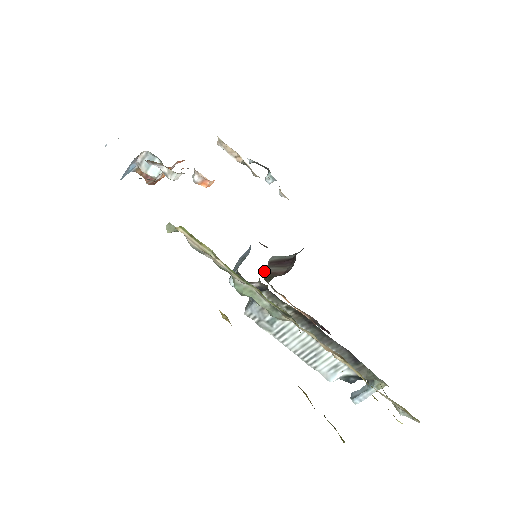
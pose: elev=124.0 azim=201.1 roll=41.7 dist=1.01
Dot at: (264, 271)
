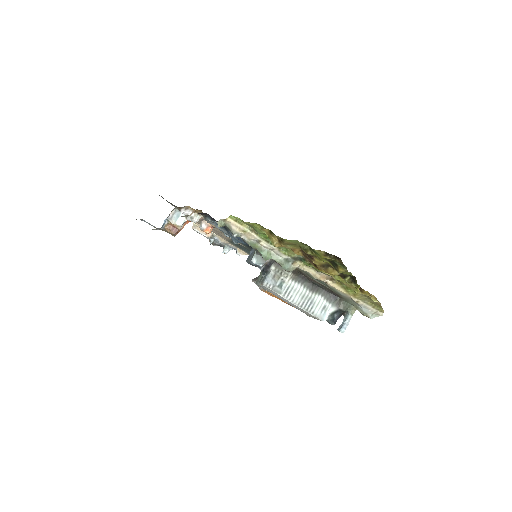
Dot at: (255, 279)
